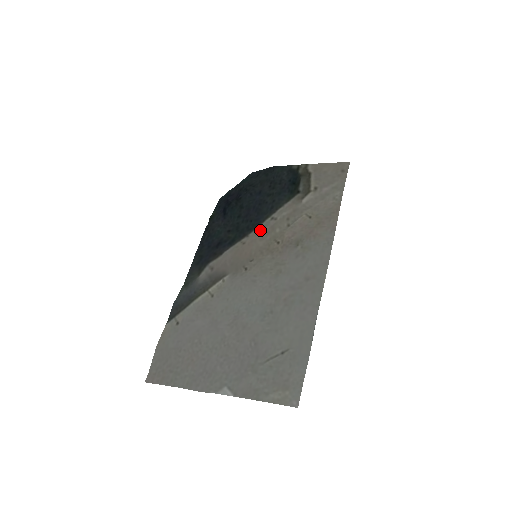
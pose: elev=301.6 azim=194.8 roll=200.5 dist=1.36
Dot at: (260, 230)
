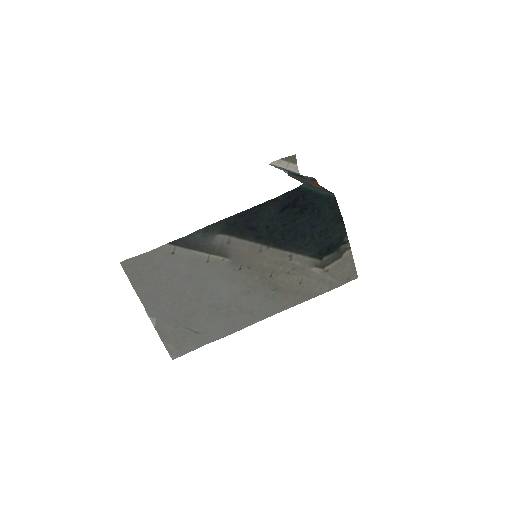
Dot at: (277, 255)
